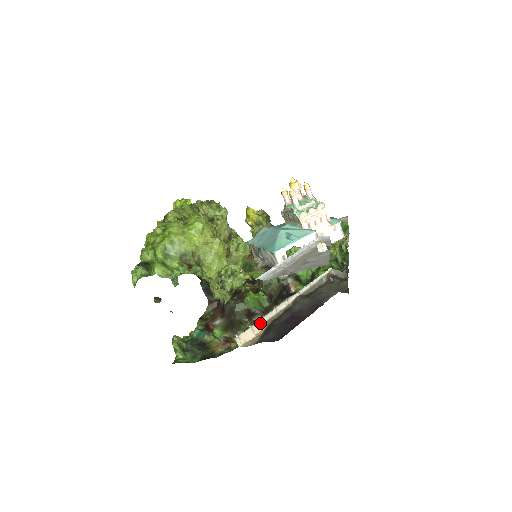
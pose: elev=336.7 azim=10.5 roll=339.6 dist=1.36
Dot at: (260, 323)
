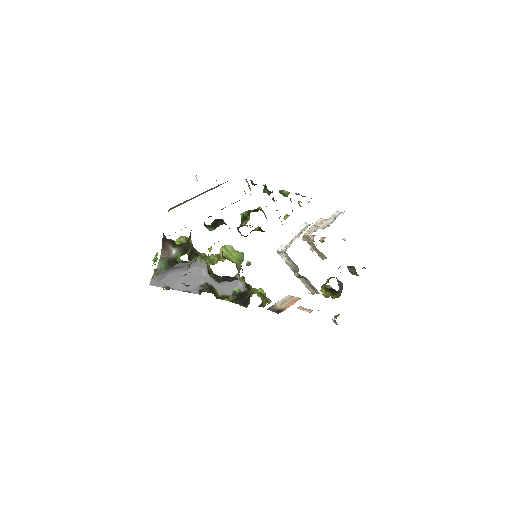
Dot at: occluded
